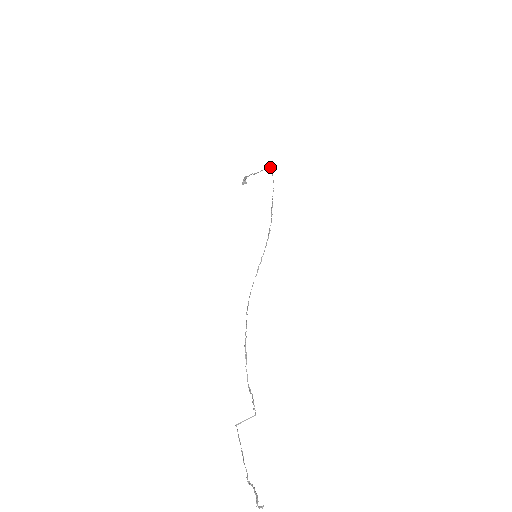
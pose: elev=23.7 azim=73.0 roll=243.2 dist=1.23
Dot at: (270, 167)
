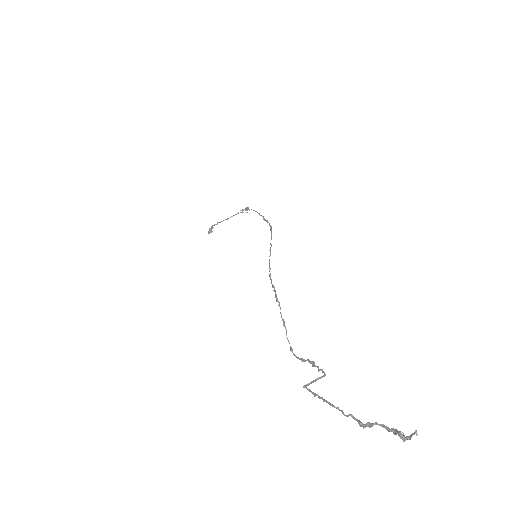
Dot at: (242, 209)
